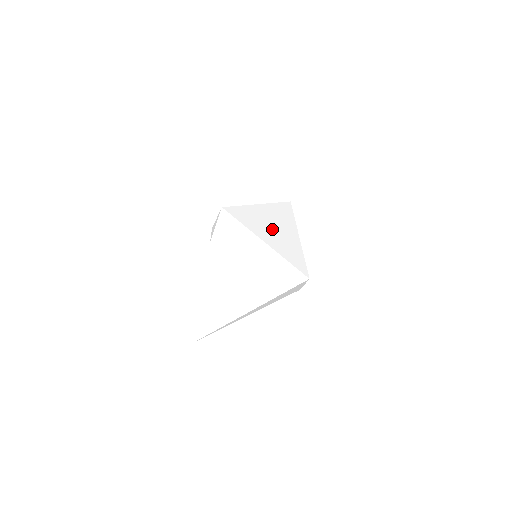
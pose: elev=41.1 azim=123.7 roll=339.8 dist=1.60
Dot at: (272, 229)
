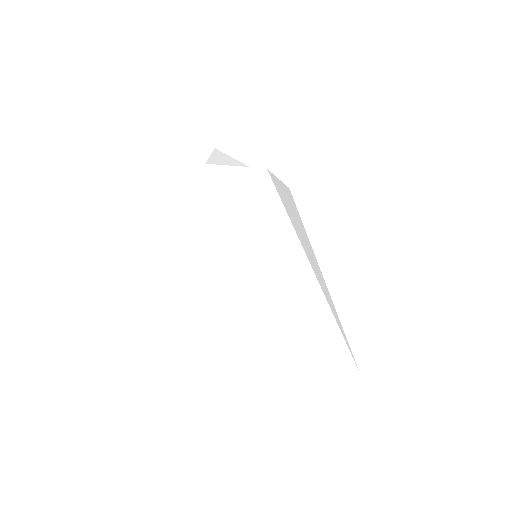
Dot at: (306, 244)
